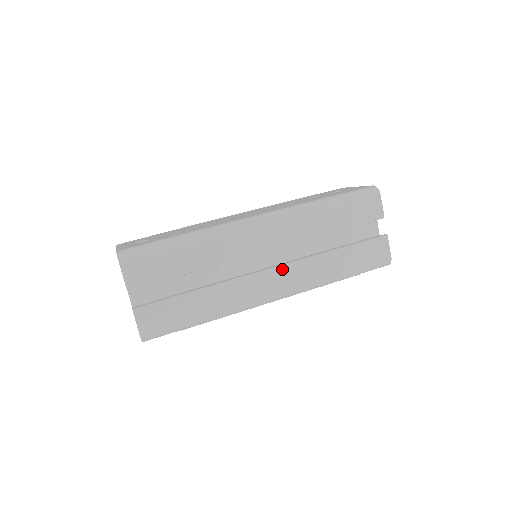
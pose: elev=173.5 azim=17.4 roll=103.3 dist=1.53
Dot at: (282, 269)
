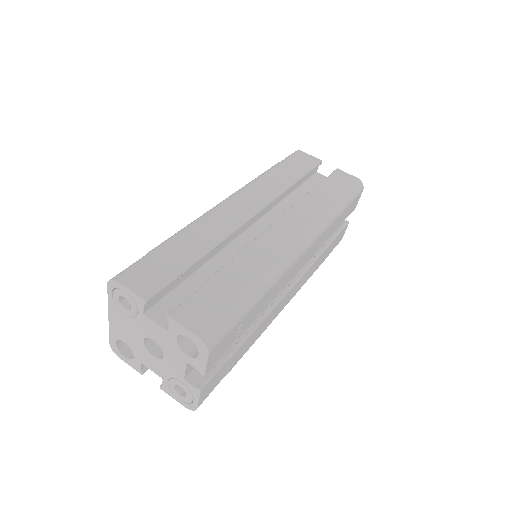
Dot at: (283, 219)
